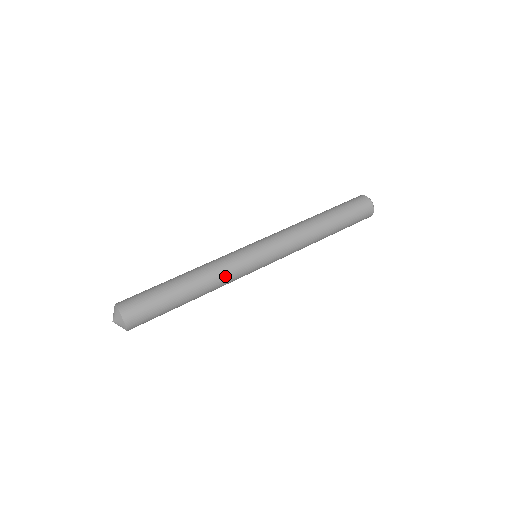
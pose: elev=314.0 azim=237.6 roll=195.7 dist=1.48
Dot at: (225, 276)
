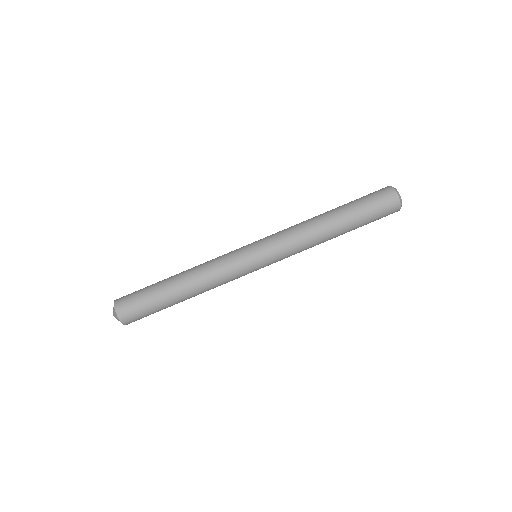
Dot at: (217, 277)
